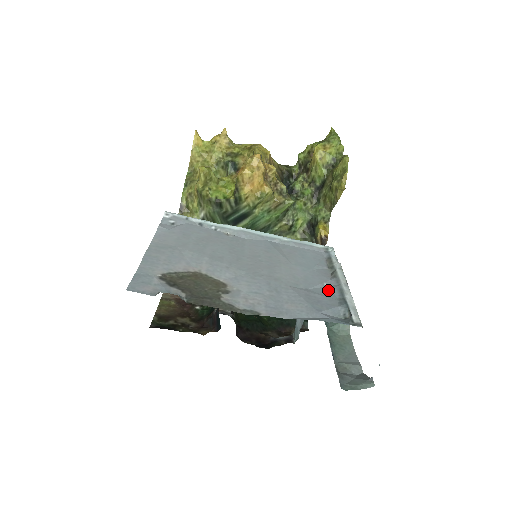
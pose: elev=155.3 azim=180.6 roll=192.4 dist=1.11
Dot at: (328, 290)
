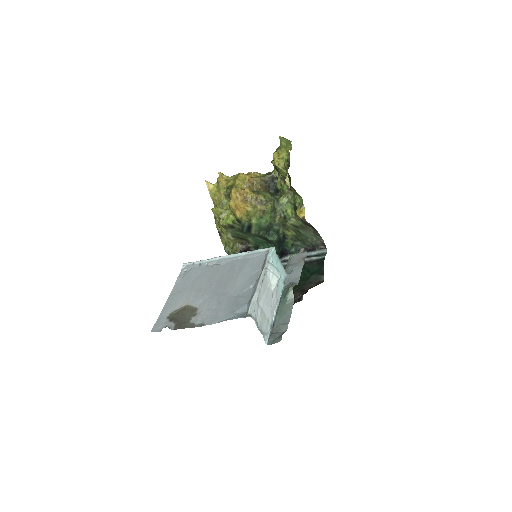
Dot at: (250, 291)
